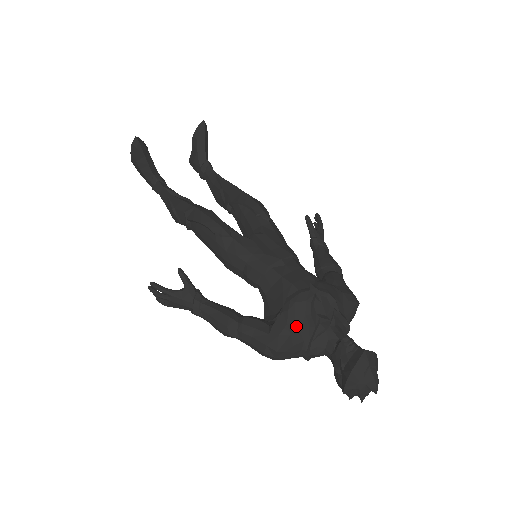
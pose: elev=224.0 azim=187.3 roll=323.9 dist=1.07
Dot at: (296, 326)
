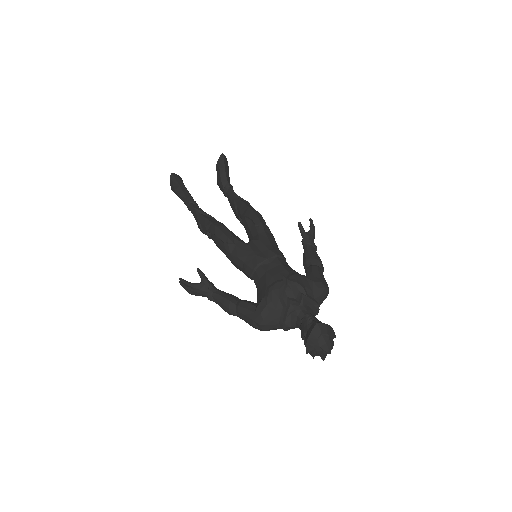
Dot at: (273, 307)
